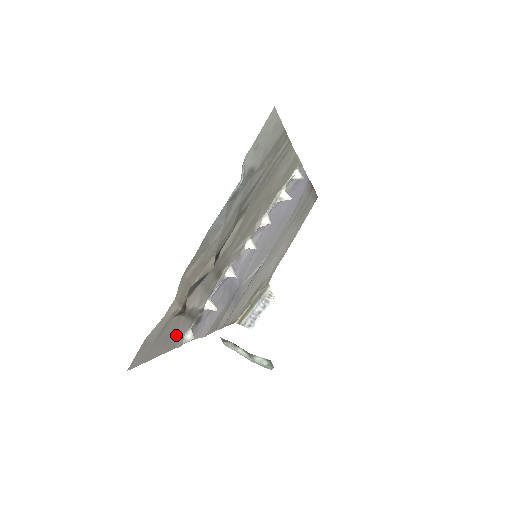
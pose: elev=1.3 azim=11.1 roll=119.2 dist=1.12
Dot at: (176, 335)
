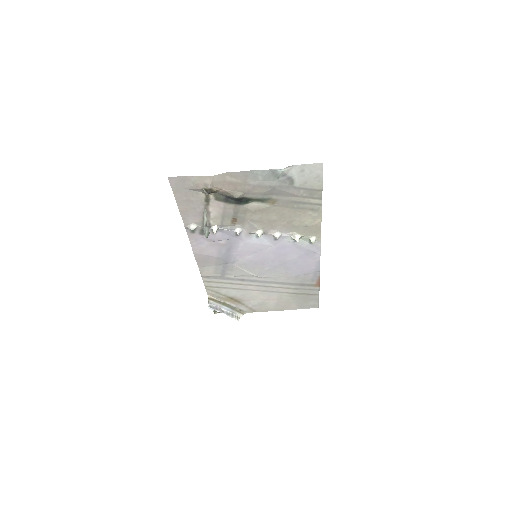
Dot at: (191, 212)
